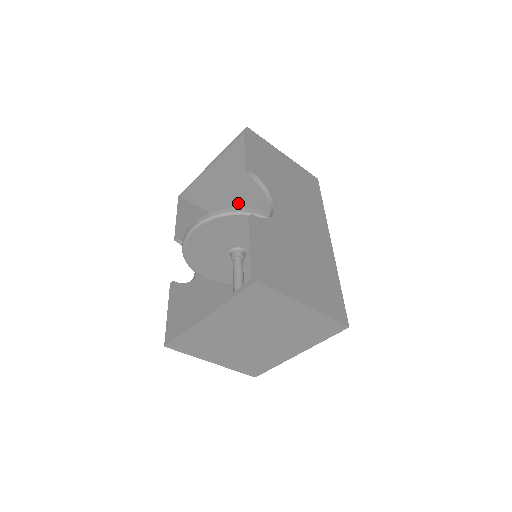
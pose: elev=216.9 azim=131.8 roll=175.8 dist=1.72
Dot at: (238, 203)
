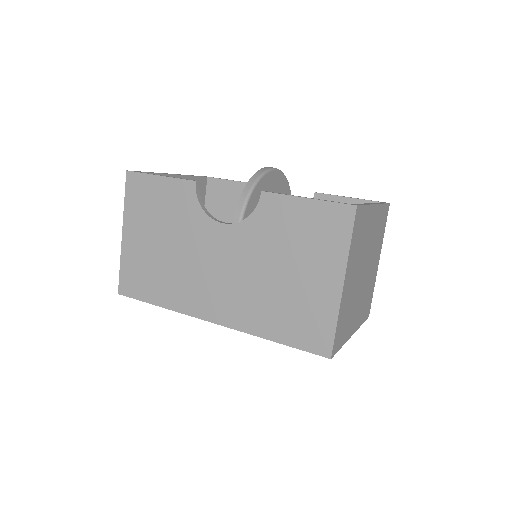
Dot at: occluded
